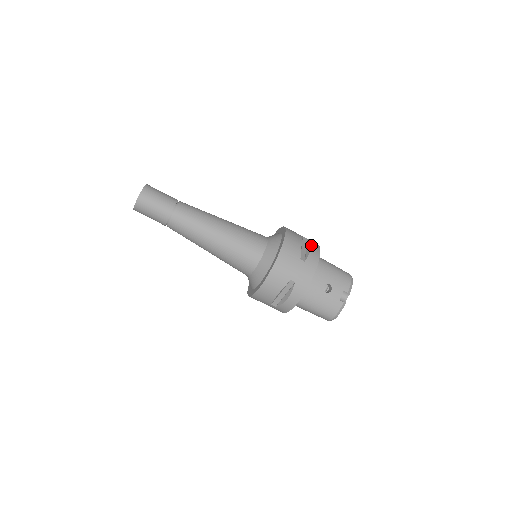
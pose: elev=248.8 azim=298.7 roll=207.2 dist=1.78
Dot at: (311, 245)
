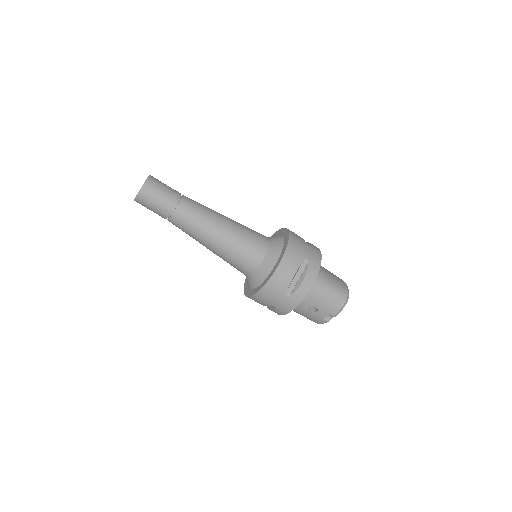
Dot at: (305, 277)
